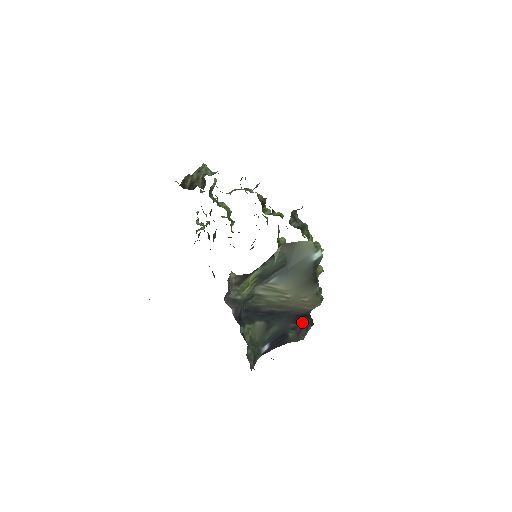
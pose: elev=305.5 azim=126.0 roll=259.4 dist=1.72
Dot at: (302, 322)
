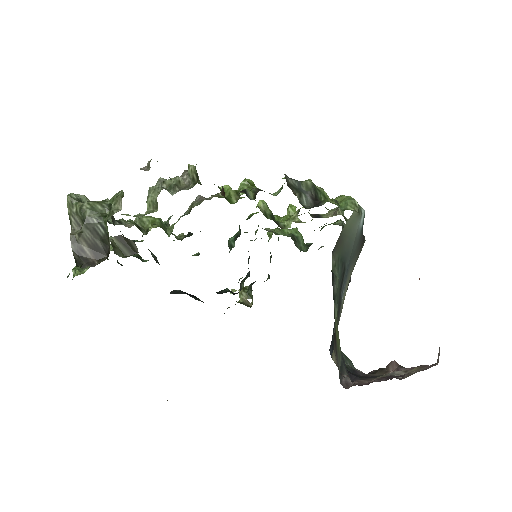
Dot at: occluded
